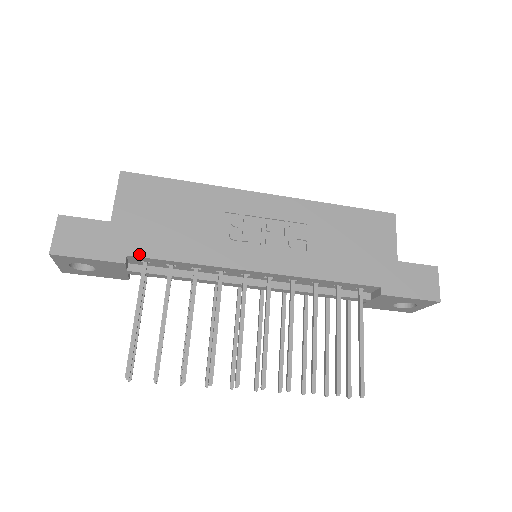
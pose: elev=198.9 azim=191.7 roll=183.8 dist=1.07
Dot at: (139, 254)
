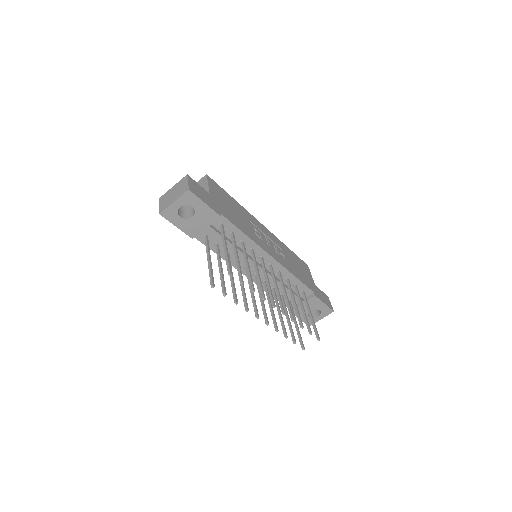
Dot at: (225, 216)
